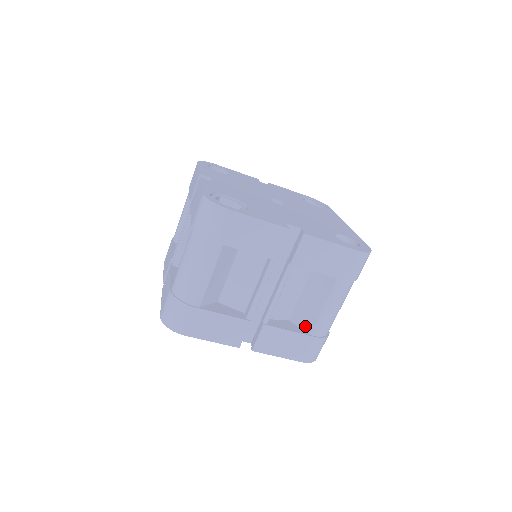
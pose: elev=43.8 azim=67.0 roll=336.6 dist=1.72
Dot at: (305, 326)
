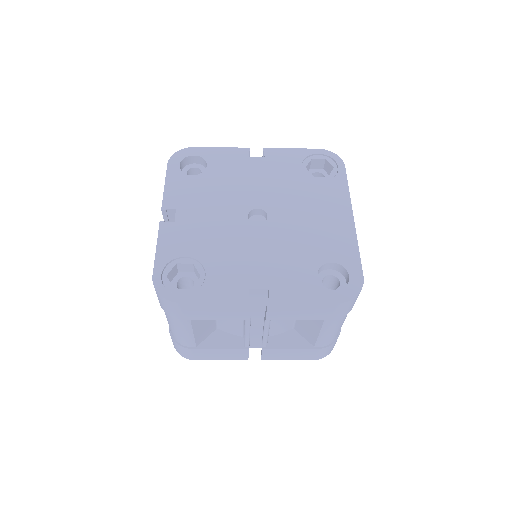
Dot at: (308, 339)
